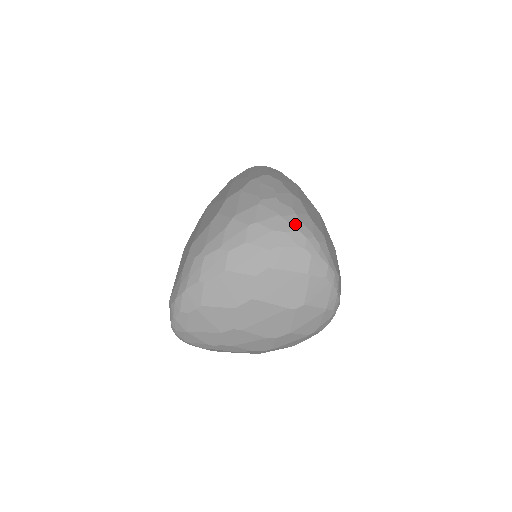
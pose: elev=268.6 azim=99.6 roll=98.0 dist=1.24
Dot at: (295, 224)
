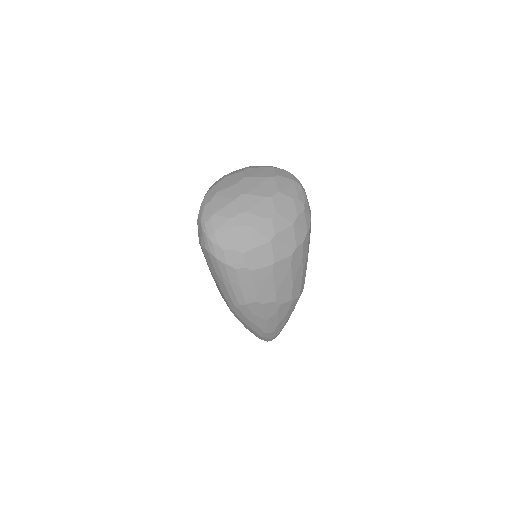
Dot at: occluded
